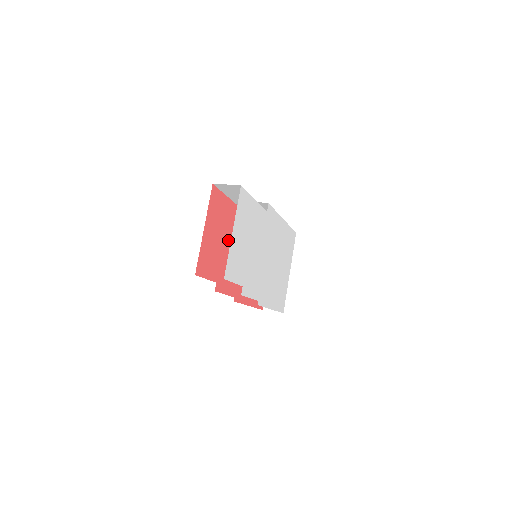
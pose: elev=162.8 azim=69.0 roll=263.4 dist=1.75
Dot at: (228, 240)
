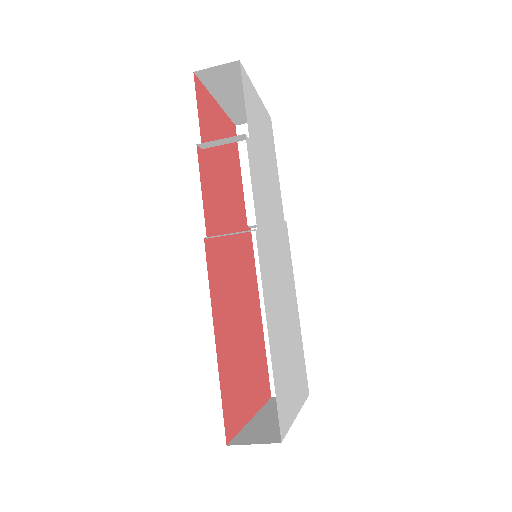
Dot at: (228, 186)
